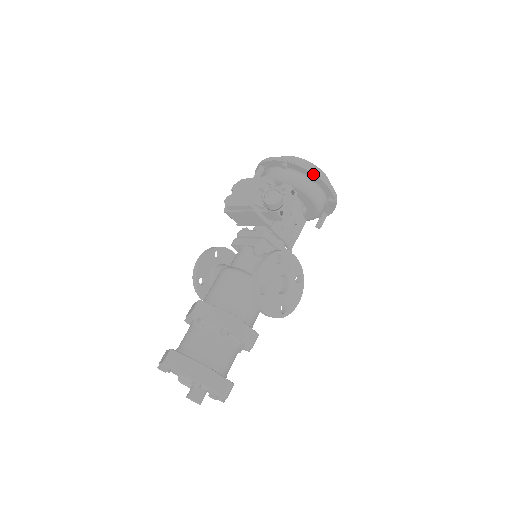
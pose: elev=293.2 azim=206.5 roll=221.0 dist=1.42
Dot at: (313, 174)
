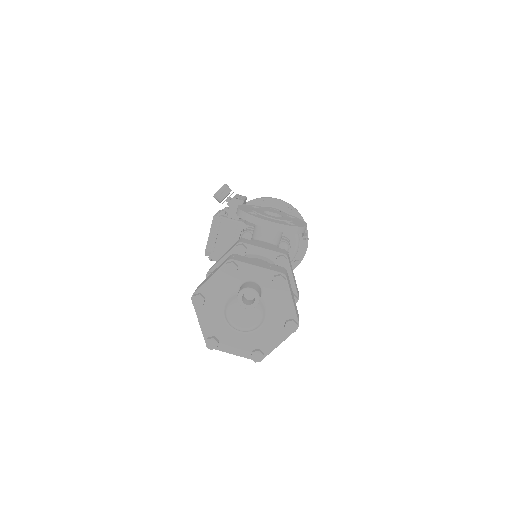
Dot at: (257, 199)
